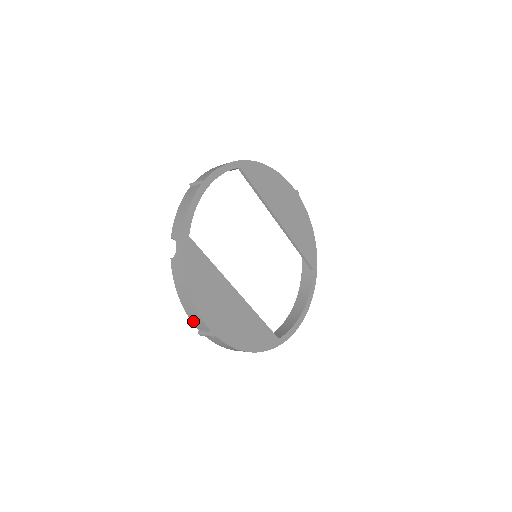
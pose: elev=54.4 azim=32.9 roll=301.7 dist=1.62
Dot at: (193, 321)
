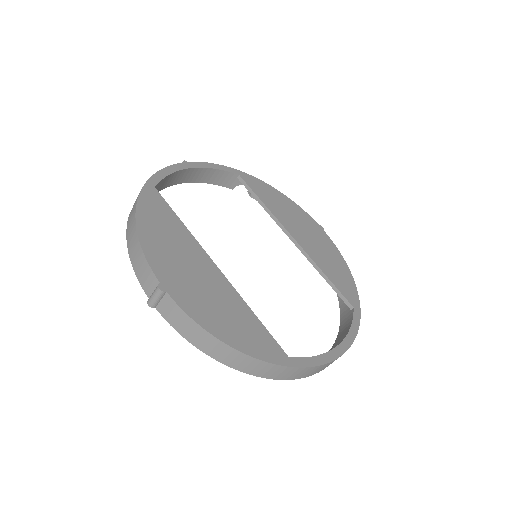
Dot at: (141, 281)
